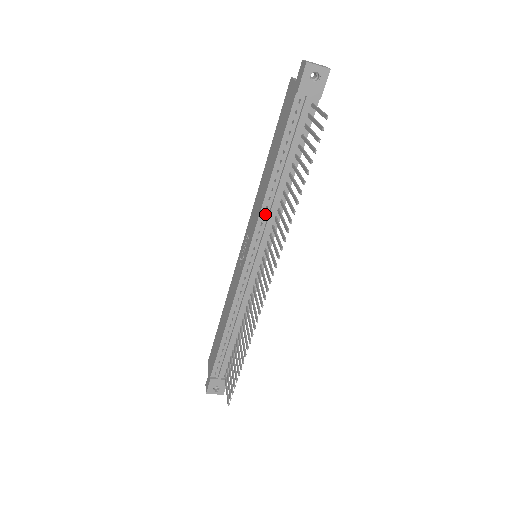
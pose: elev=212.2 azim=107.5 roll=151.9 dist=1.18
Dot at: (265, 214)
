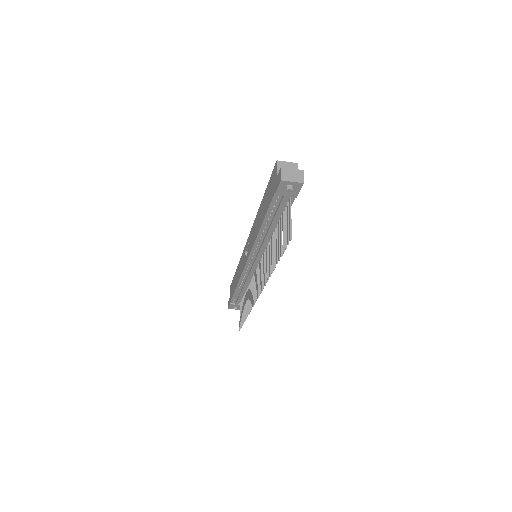
Dot at: (258, 245)
